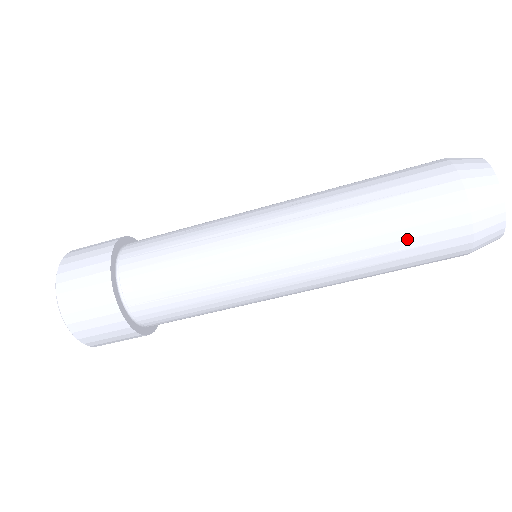
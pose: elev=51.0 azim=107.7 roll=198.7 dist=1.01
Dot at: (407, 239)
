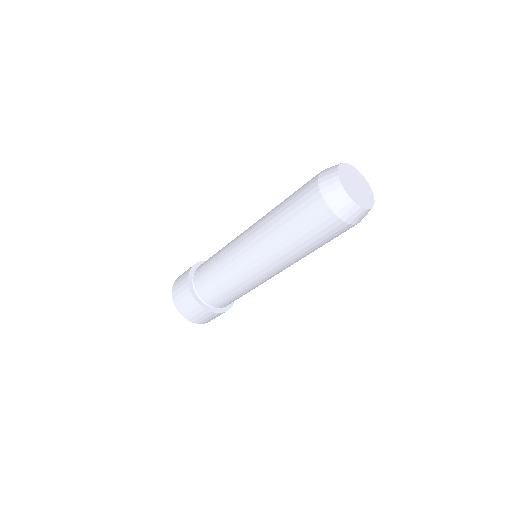
Dot at: (302, 228)
